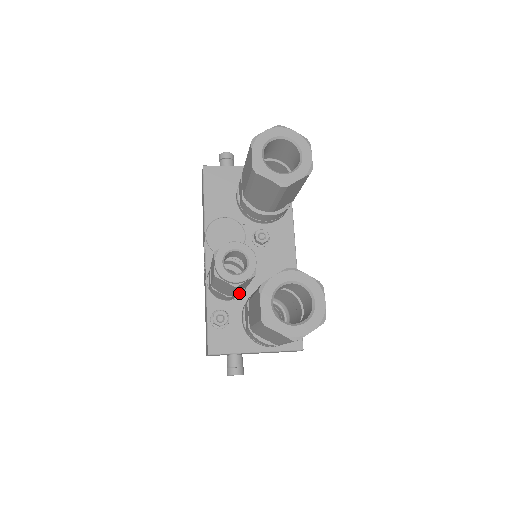
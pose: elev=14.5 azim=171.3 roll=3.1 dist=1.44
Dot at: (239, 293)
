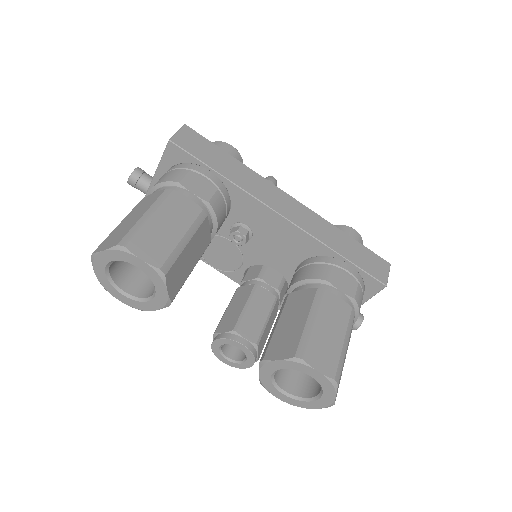
Dot at: (284, 286)
